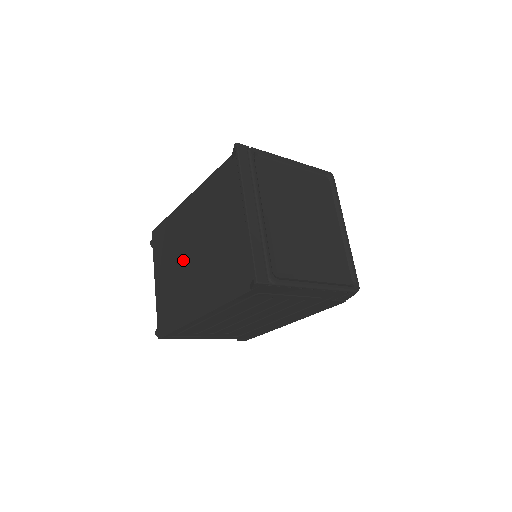
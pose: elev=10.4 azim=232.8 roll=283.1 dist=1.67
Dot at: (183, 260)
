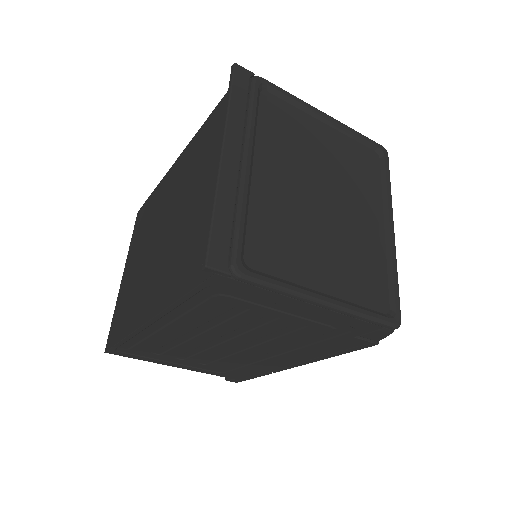
Dot at: (151, 243)
